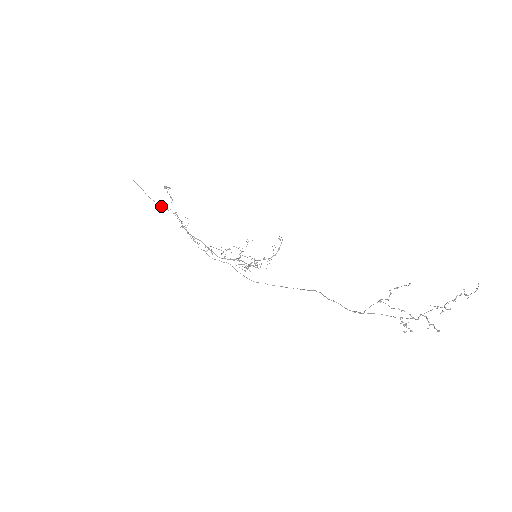
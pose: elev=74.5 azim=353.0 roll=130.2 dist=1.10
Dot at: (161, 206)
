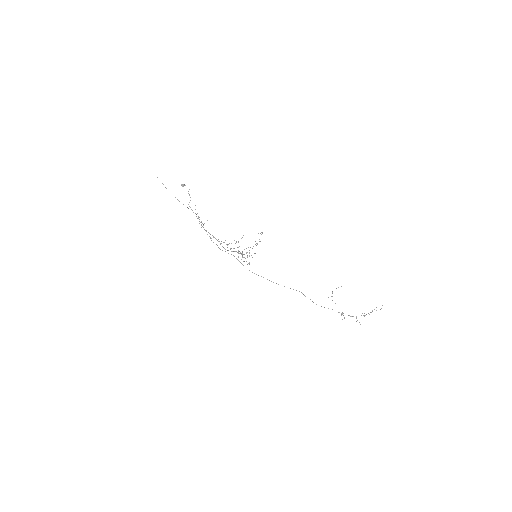
Dot at: occluded
